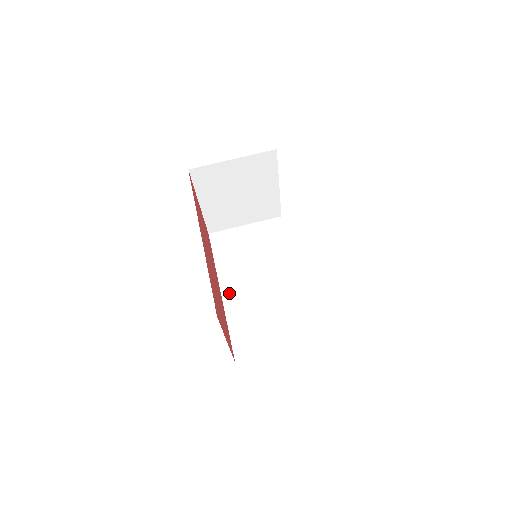
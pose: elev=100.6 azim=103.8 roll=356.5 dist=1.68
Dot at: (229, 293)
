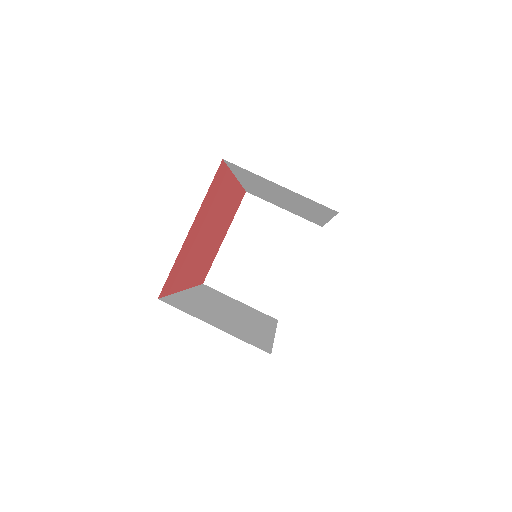
Dot at: (193, 294)
